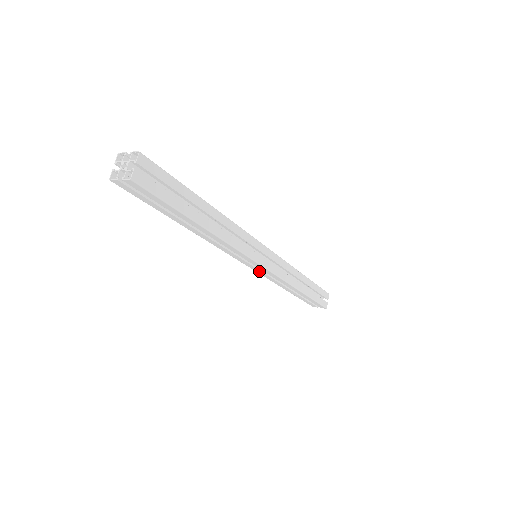
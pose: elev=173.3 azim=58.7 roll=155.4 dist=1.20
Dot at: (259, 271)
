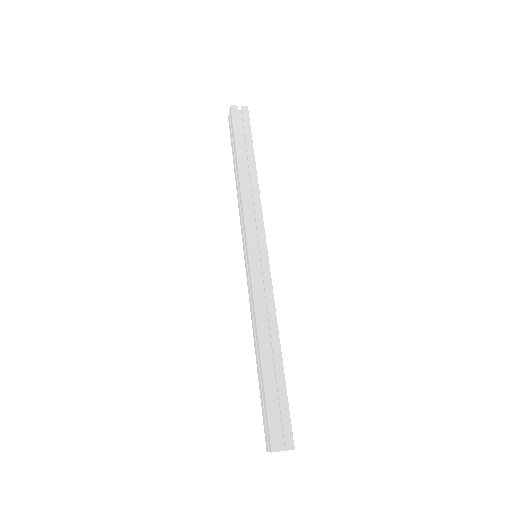
Dot at: (248, 276)
